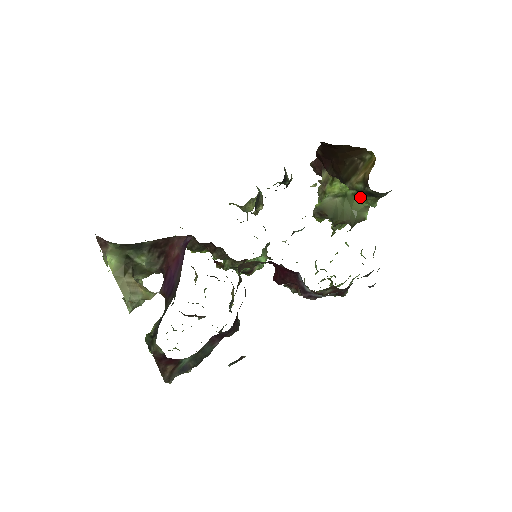
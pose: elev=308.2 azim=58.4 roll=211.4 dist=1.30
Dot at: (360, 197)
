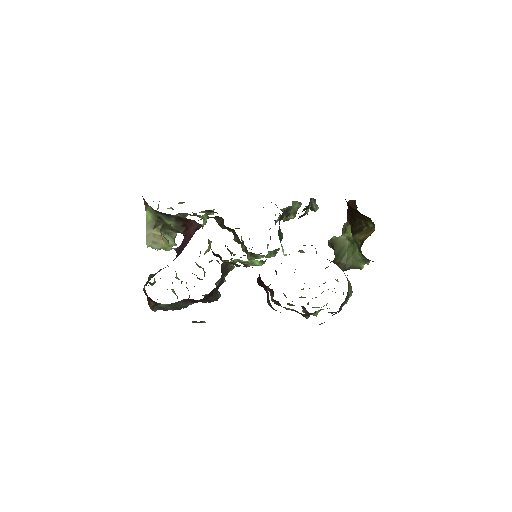
Dot at: occluded
